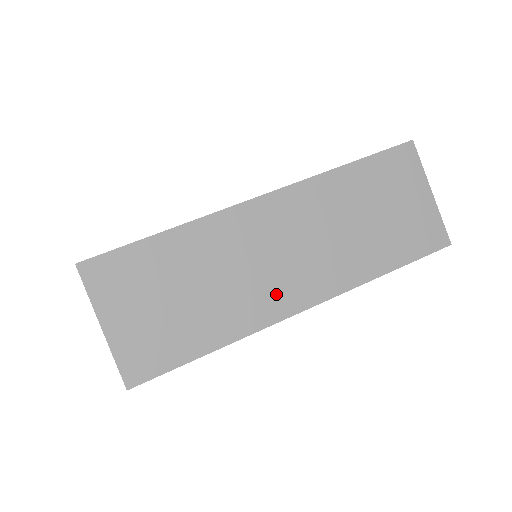
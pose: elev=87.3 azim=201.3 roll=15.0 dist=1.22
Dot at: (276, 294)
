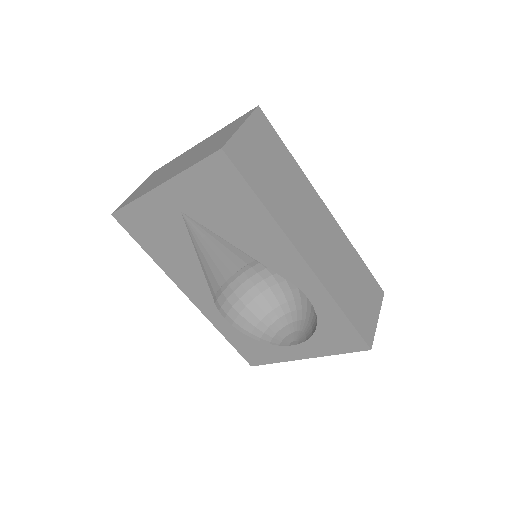
Dot at: (302, 236)
